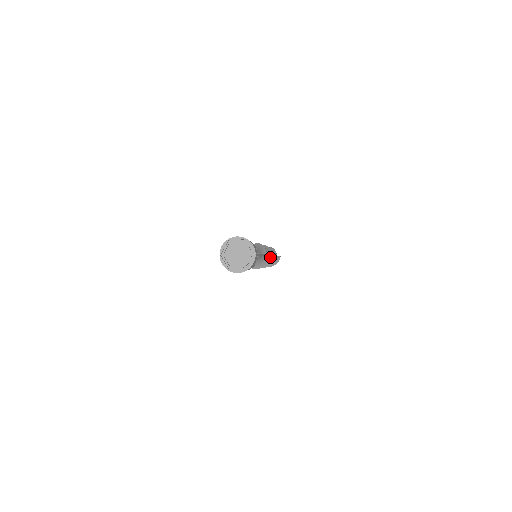
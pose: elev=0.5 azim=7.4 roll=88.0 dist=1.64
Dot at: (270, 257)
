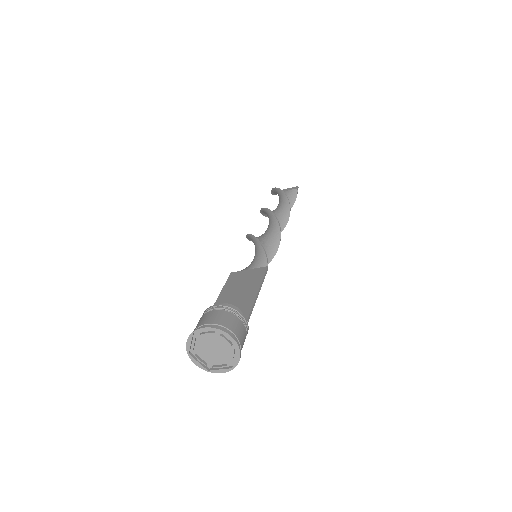
Dot at: (278, 237)
